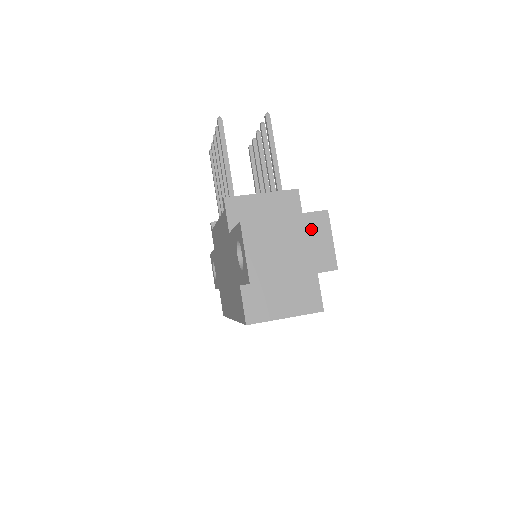
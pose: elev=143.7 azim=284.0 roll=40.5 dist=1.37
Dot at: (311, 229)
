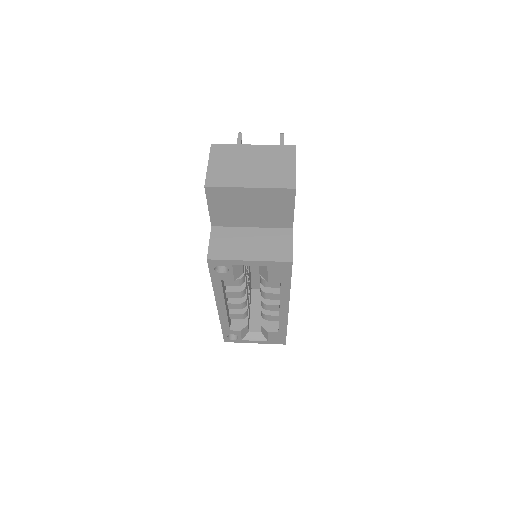
Dot at: (276, 156)
